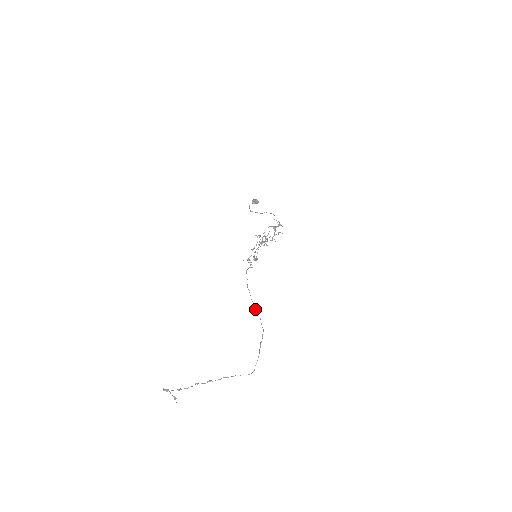
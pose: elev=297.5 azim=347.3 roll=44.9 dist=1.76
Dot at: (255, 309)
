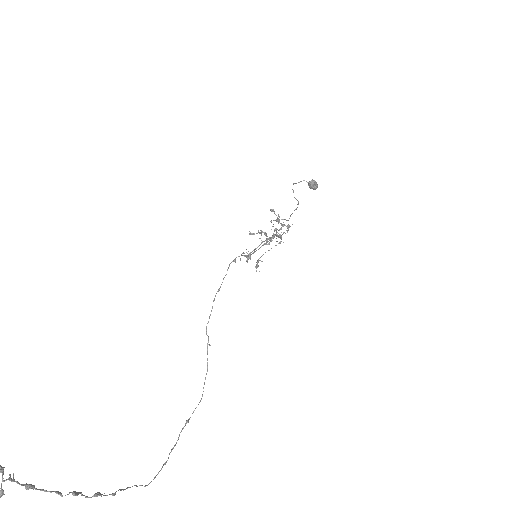
Dot at: occluded
